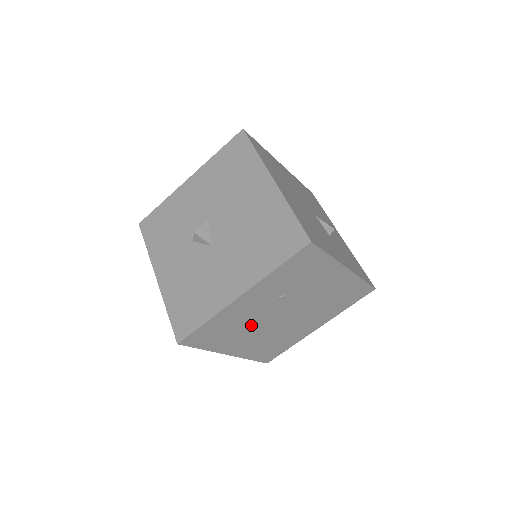
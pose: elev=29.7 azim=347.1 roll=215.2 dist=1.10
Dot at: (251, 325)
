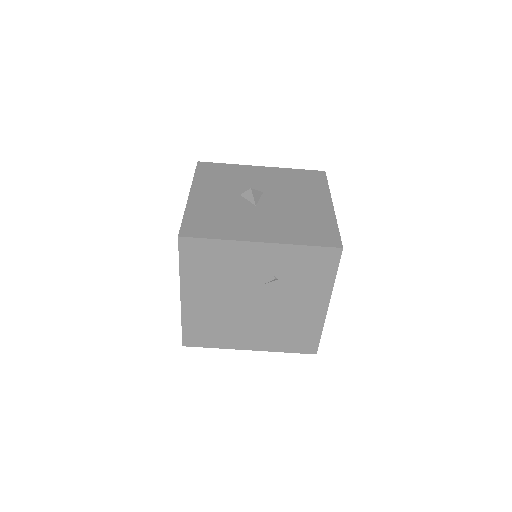
Dot at: (229, 283)
